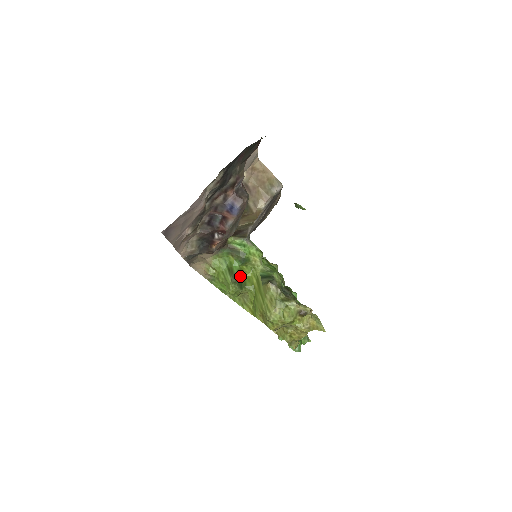
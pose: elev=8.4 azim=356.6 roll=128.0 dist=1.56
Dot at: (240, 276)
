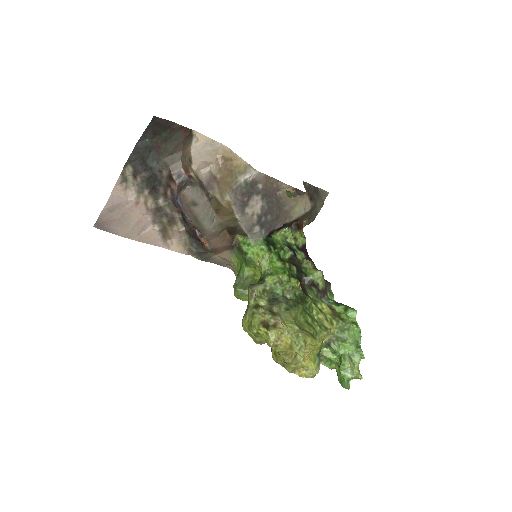
Dot at: (249, 279)
